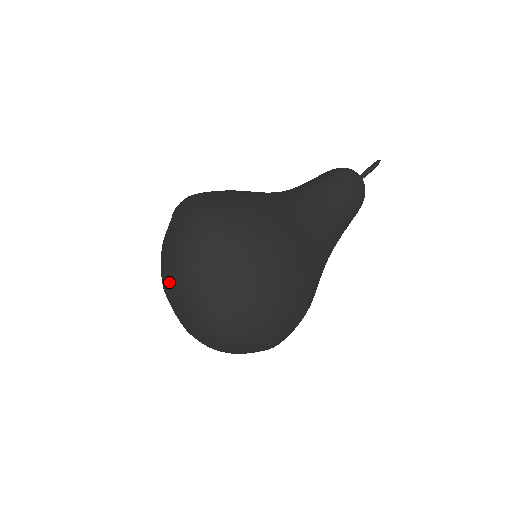
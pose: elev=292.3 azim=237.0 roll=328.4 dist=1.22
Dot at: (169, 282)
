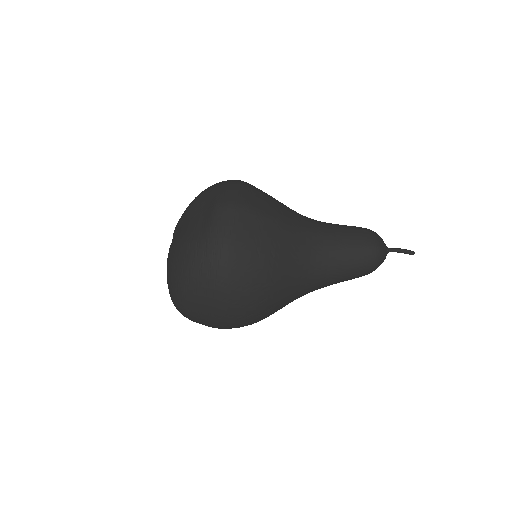
Dot at: (172, 259)
